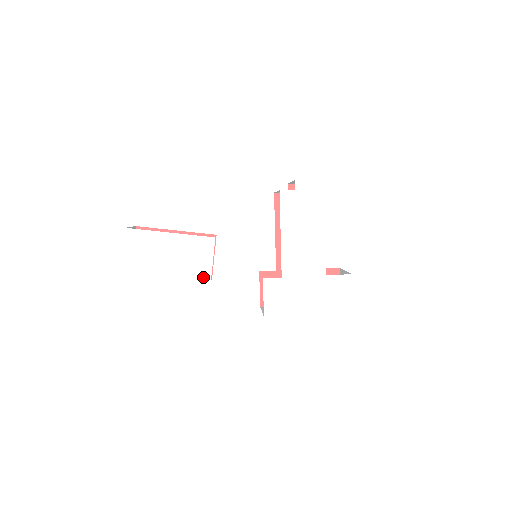
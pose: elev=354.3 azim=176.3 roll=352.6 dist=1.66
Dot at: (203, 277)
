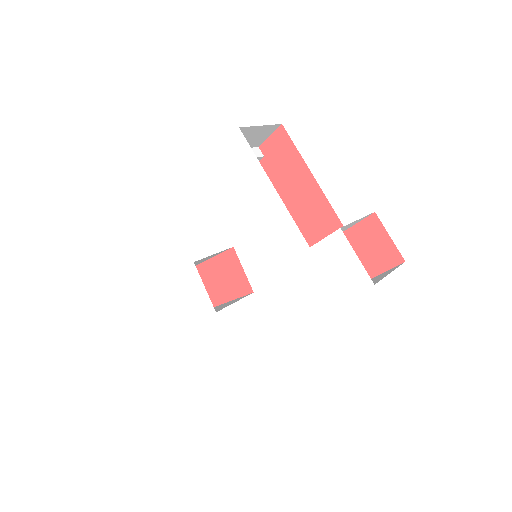
Dot at: (208, 308)
